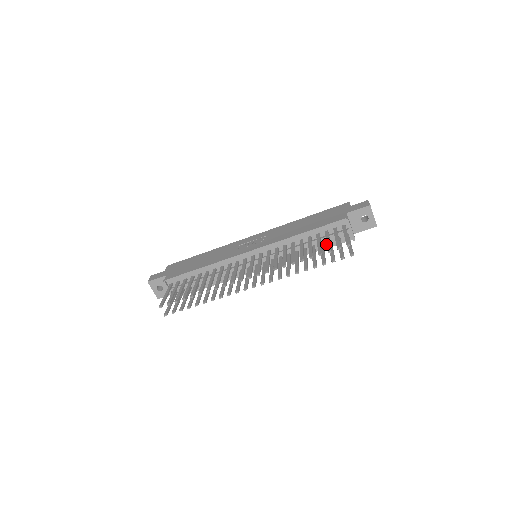
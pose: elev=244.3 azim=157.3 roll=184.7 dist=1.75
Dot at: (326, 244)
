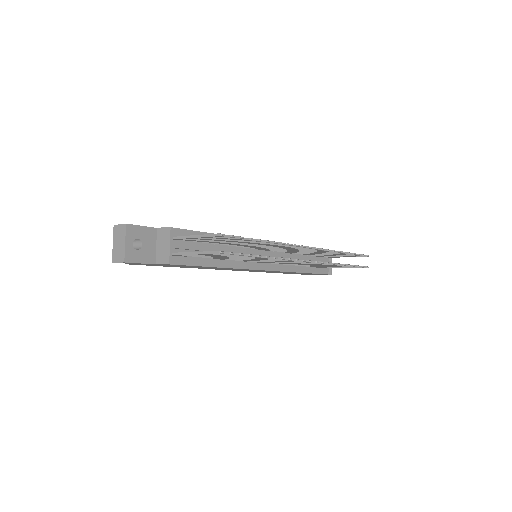
Dot at: (314, 269)
